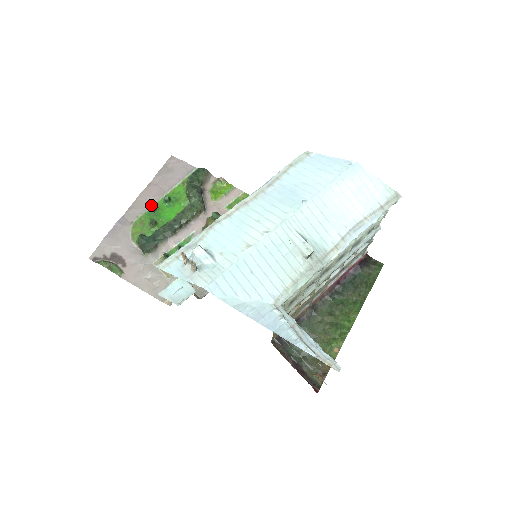
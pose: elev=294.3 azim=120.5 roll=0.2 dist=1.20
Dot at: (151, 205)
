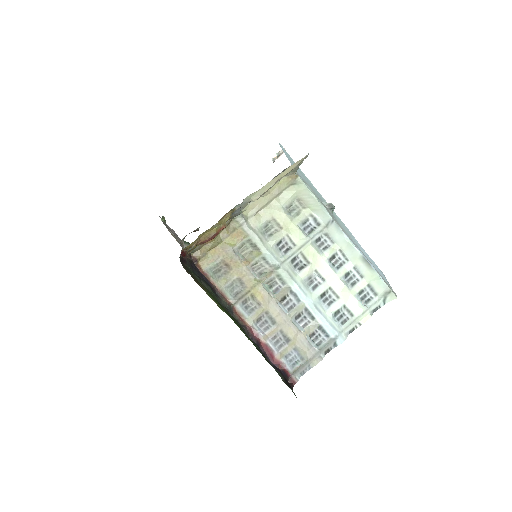
Dot at: occluded
